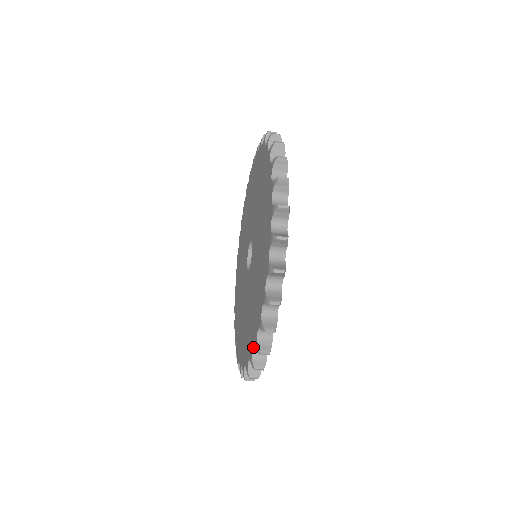
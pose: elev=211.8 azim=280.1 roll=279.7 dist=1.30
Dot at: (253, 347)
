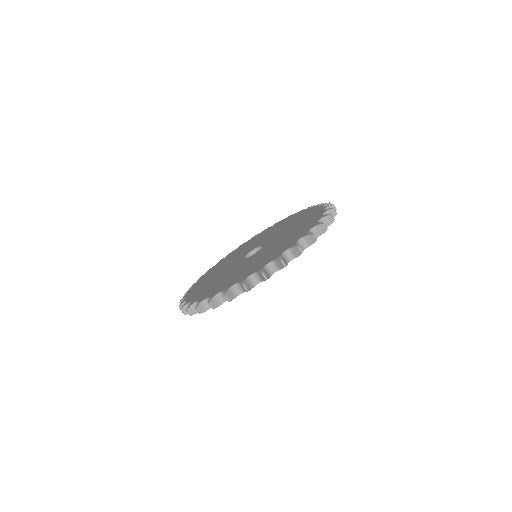
Dot at: (322, 214)
